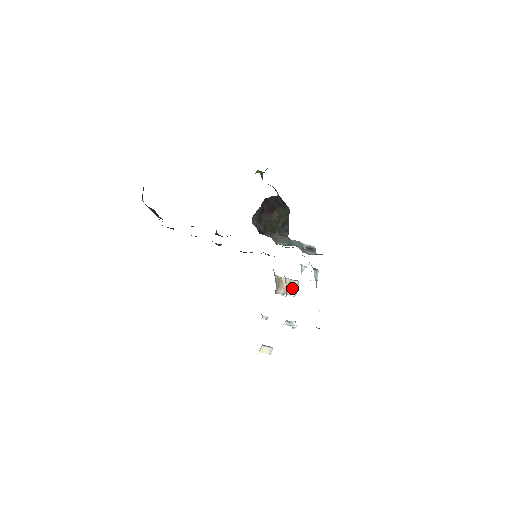
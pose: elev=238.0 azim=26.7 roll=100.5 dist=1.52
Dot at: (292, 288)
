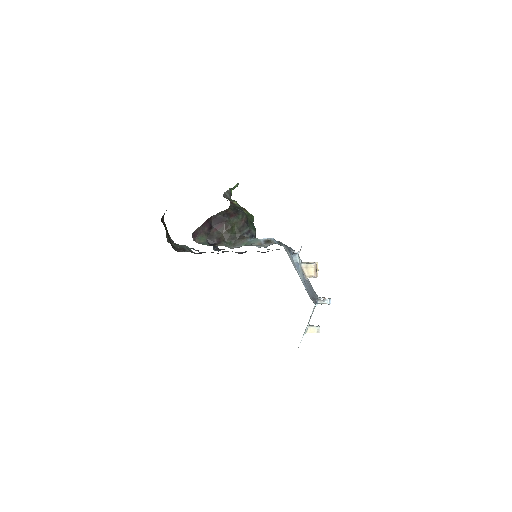
Dot at: (310, 271)
